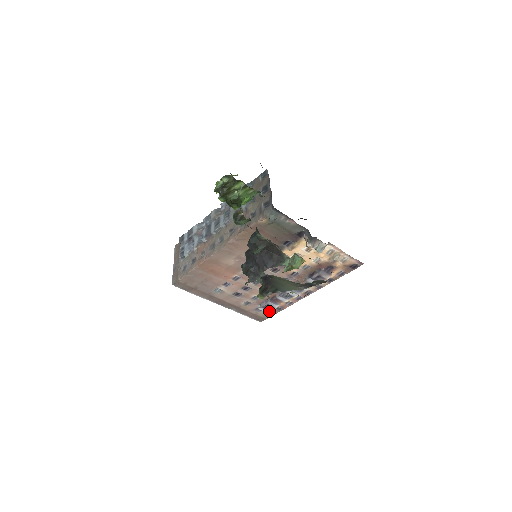
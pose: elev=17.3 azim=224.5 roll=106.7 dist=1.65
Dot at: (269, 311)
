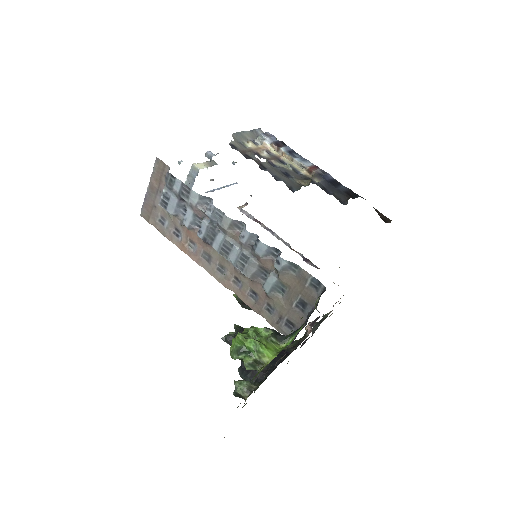
Dot at: occluded
